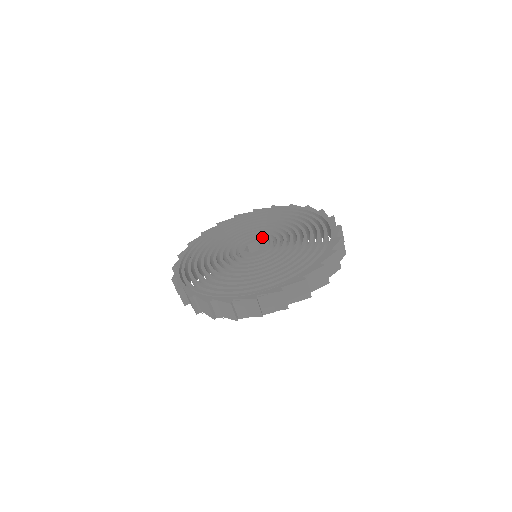
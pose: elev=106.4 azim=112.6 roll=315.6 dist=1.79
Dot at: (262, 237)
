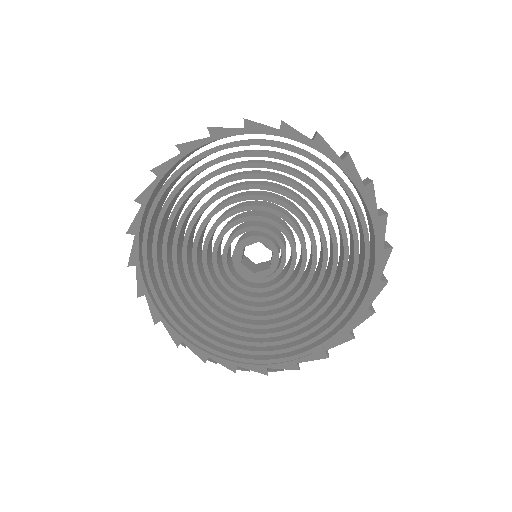
Dot at: occluded
